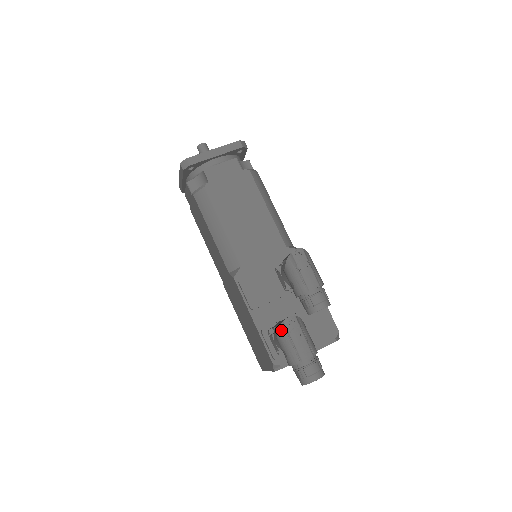
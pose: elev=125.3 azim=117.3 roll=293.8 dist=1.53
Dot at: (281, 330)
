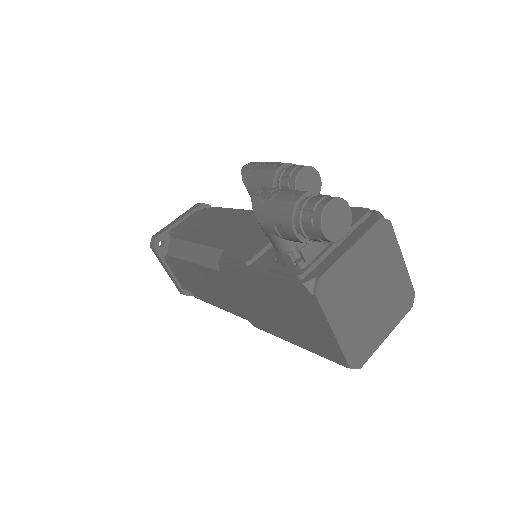
Dot at: (256, 209)
